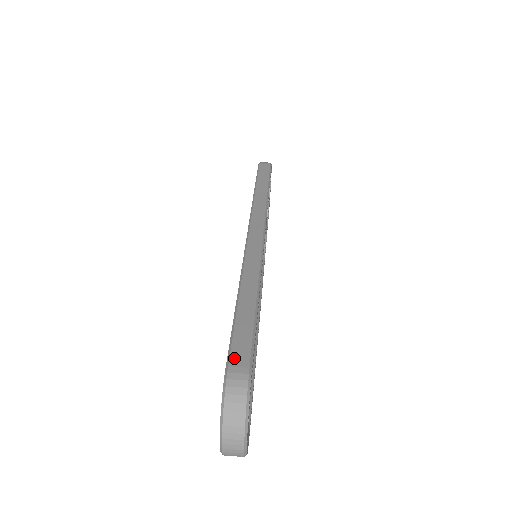
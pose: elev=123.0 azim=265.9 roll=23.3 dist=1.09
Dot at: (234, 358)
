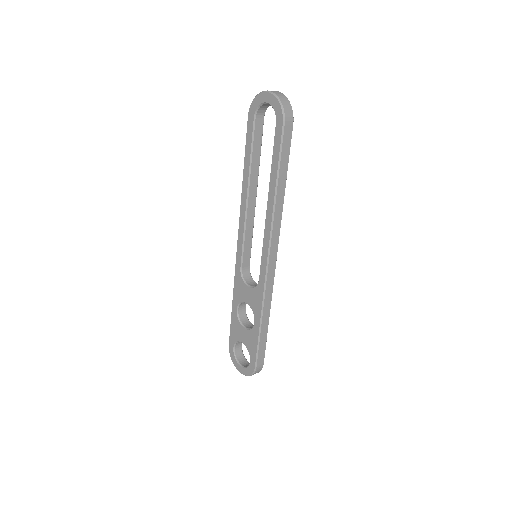
Dot at: (249, 122)
